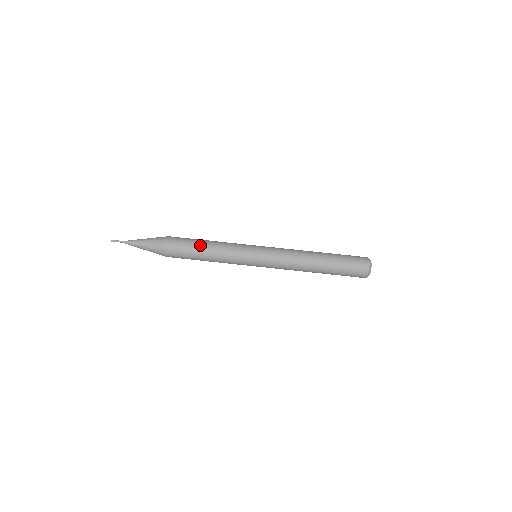
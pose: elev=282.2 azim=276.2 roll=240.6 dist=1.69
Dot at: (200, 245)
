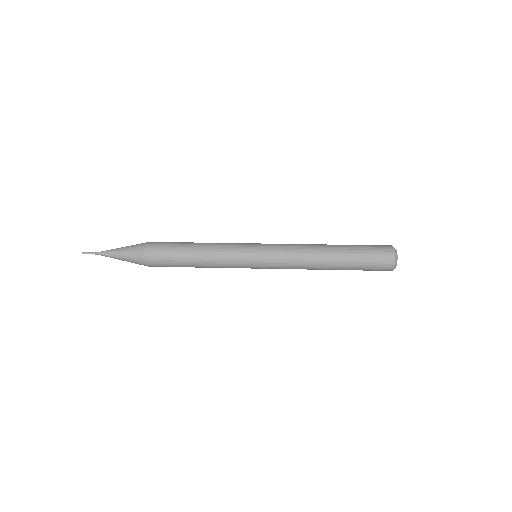
Dot at: occluded
